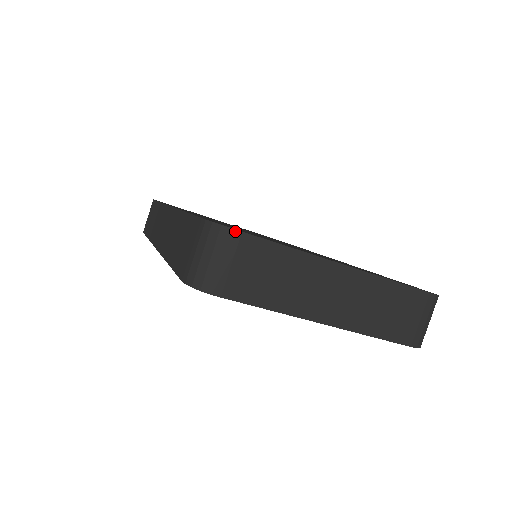
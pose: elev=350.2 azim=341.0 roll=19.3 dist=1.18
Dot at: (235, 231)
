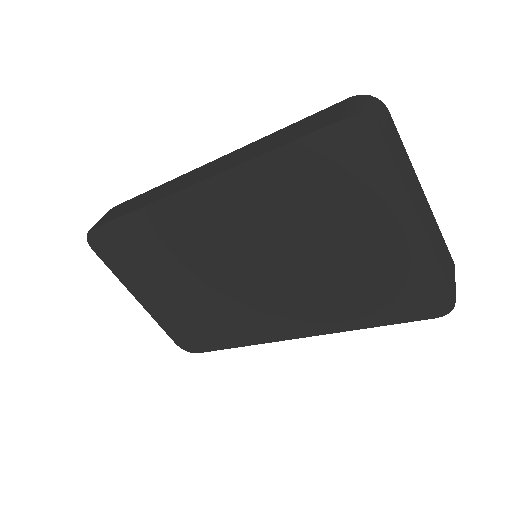
Dot at: (386, 107)
